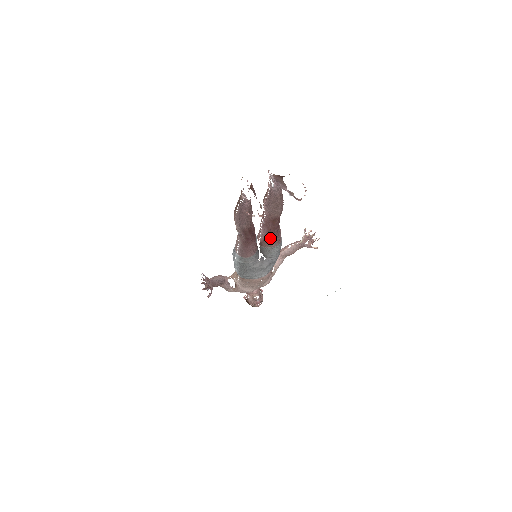
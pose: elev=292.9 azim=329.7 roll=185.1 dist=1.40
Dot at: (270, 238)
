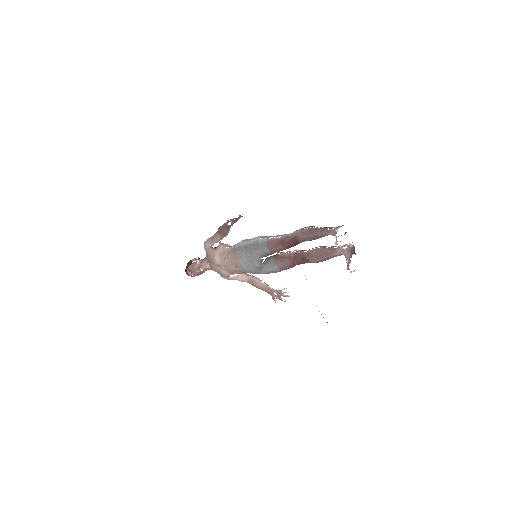
Dot at: (287, 261)
